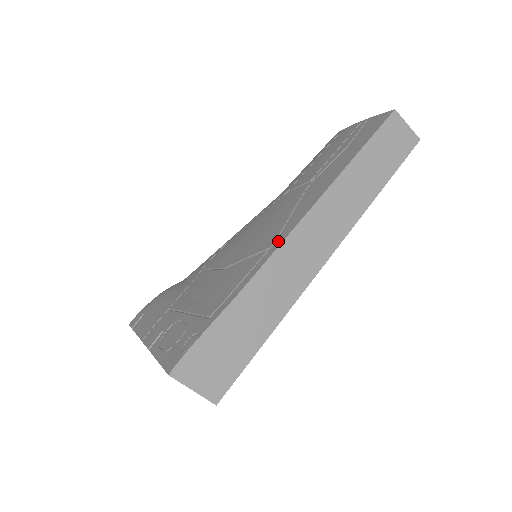
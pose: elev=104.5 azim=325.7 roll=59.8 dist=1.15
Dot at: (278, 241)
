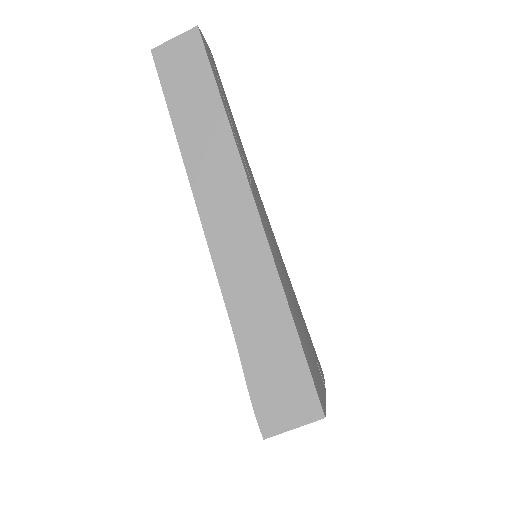
Dot at: (213, 259)
